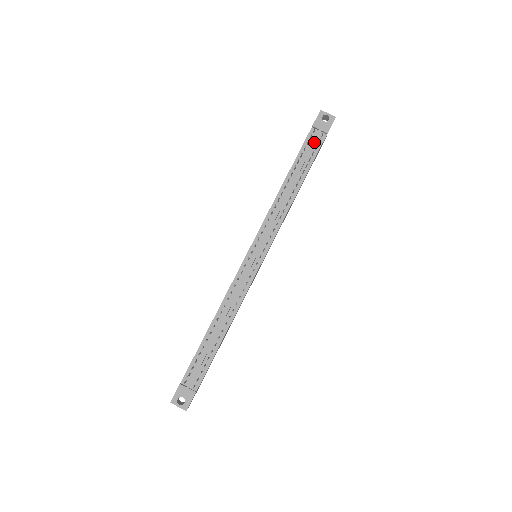
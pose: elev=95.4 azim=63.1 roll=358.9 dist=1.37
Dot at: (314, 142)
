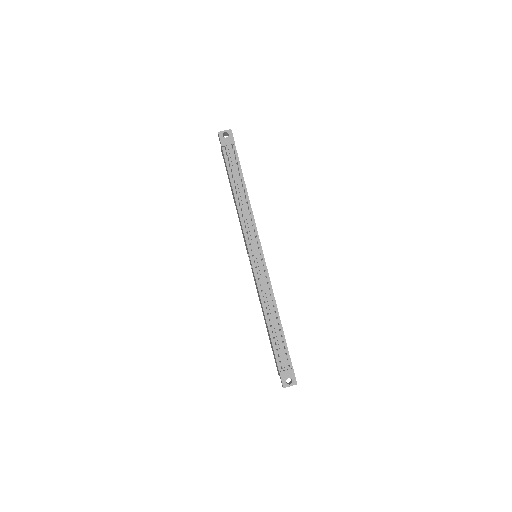
Dot at: (231, 156)
